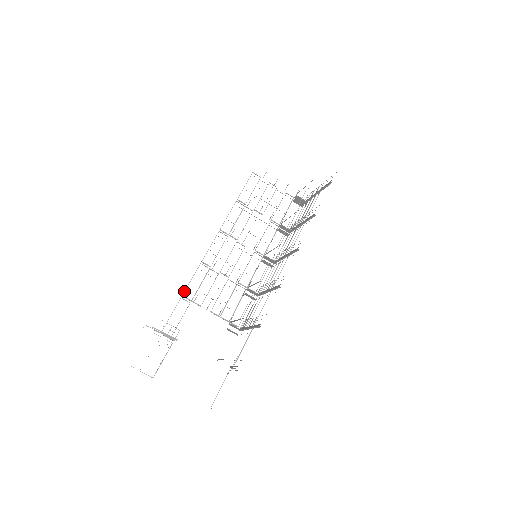
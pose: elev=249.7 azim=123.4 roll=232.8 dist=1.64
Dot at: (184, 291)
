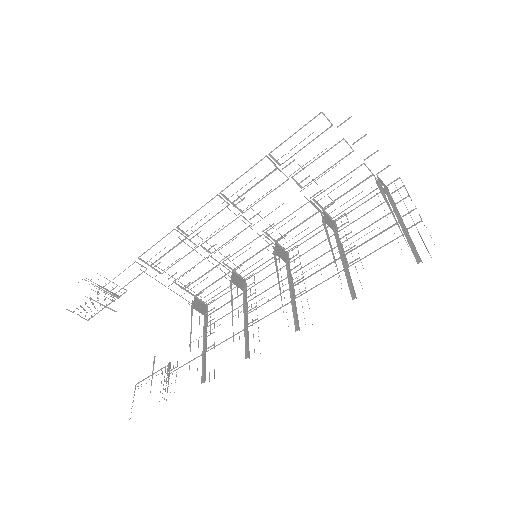
Dot at: (142, 254)
